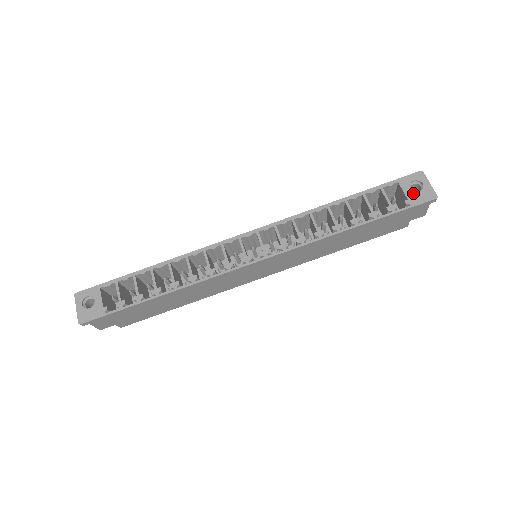
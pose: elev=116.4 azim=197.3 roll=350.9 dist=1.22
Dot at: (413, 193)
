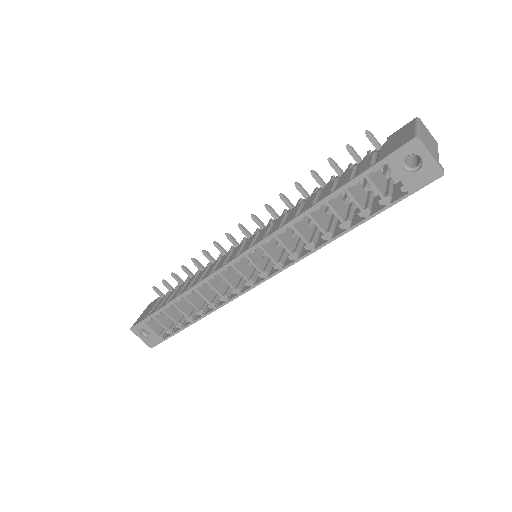
Dot at: (409, 175)
